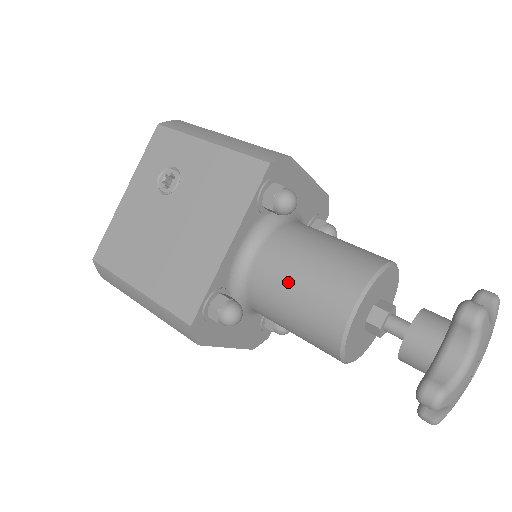
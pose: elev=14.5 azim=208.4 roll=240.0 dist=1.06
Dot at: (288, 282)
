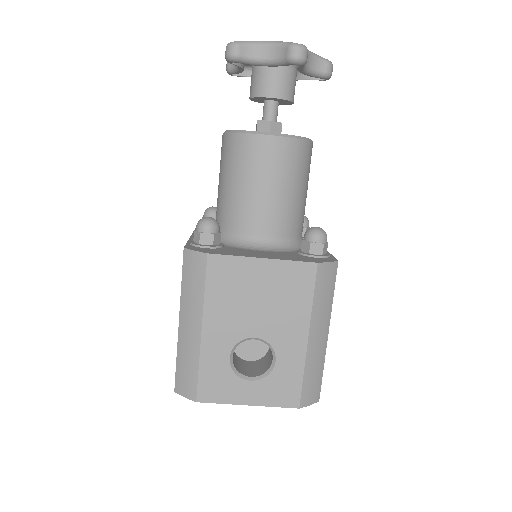
Dot at: (218, 191)
